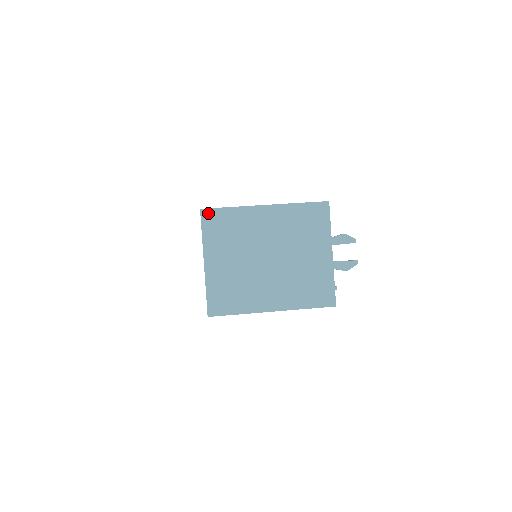
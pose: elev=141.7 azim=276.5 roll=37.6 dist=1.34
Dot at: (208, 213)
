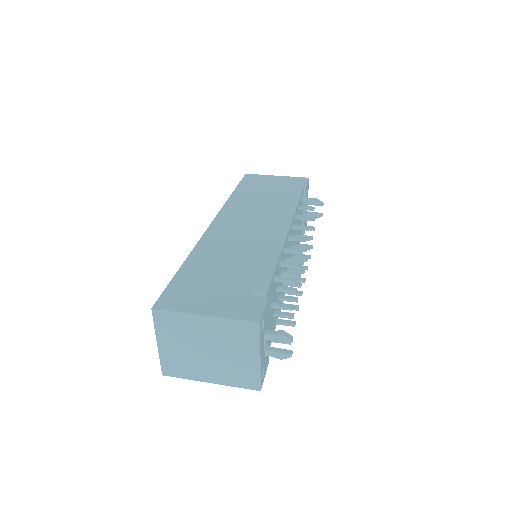
Dot at: (158, 312)
